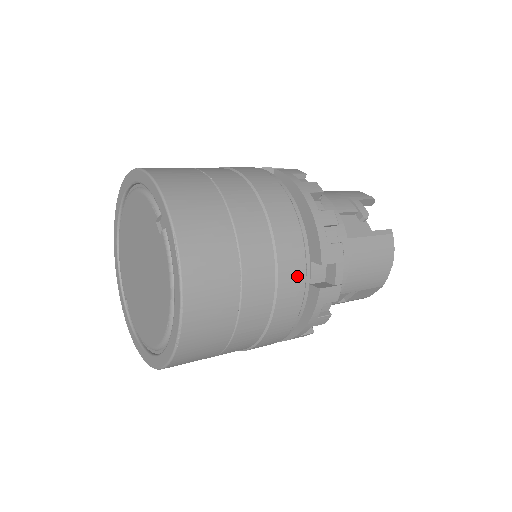
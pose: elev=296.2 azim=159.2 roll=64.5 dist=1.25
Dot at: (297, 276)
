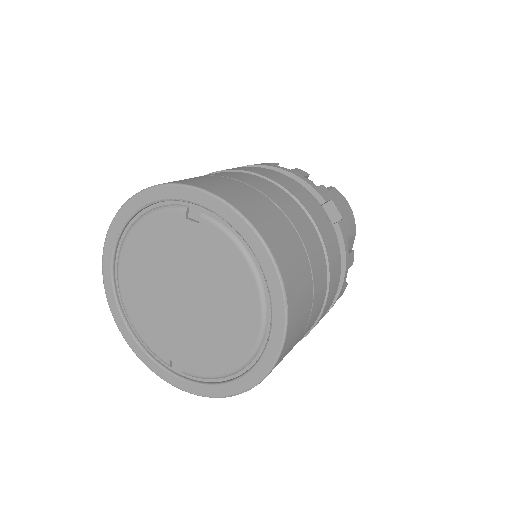
Dot at: (320, 213)
